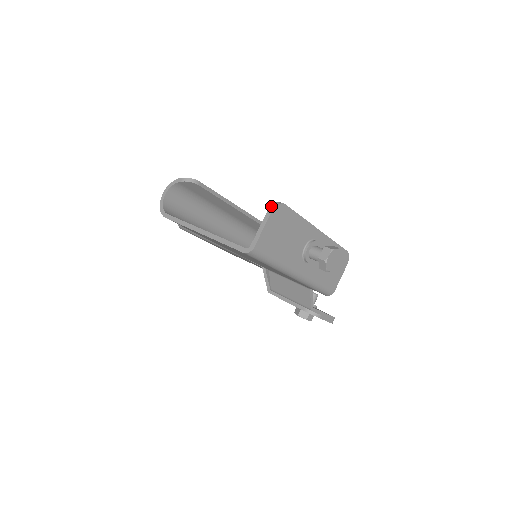
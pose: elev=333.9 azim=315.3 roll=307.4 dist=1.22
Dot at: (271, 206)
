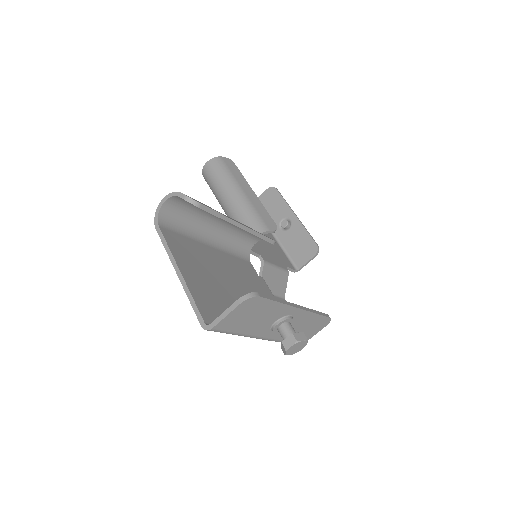
Dot at: (243, 296)
